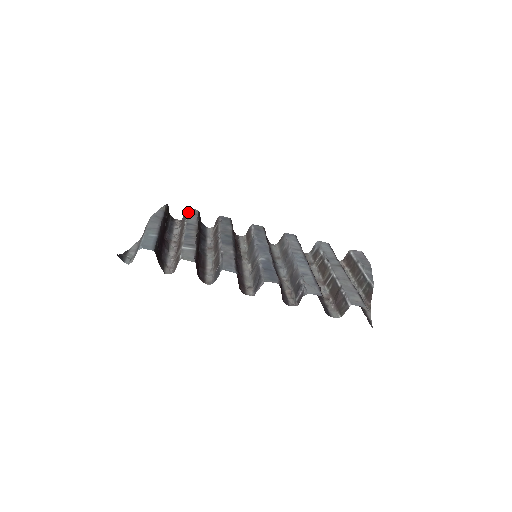
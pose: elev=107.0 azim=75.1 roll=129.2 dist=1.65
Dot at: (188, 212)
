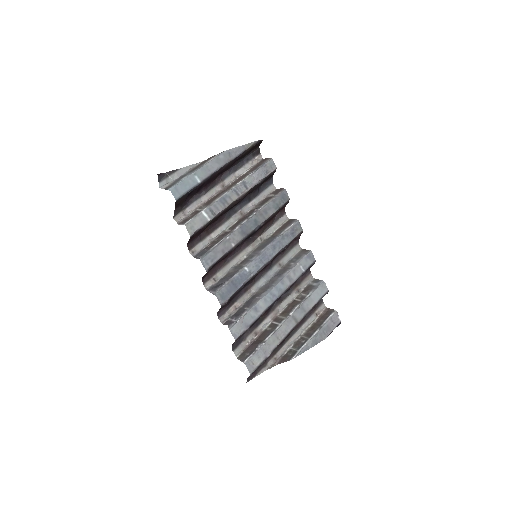
Dot at: (264, 165)
